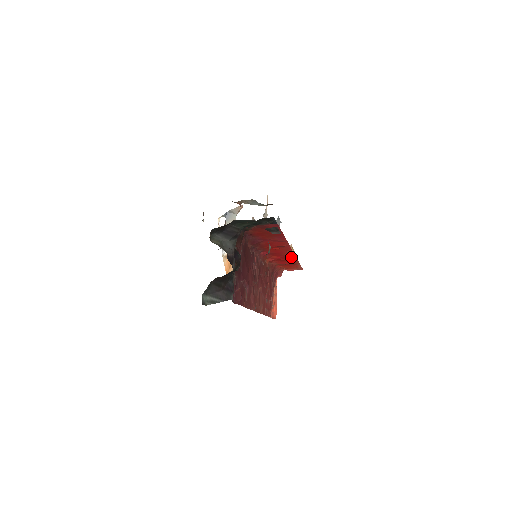
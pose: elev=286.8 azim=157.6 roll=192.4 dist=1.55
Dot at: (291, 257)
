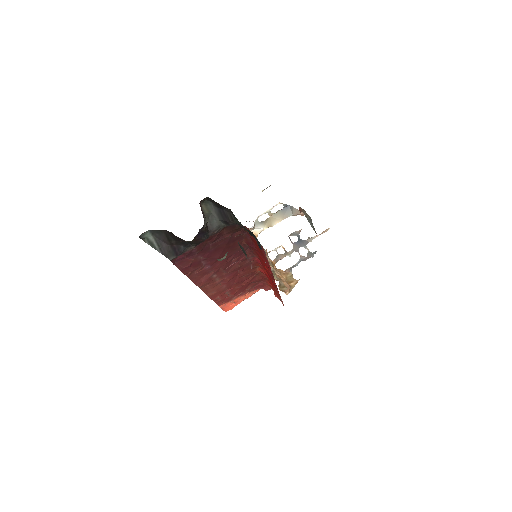
Dot at: occluded
